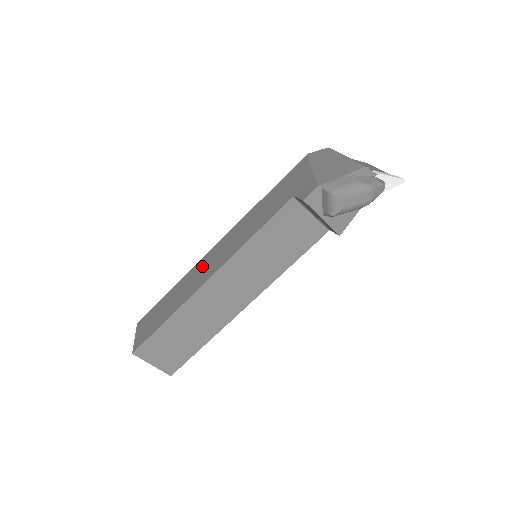
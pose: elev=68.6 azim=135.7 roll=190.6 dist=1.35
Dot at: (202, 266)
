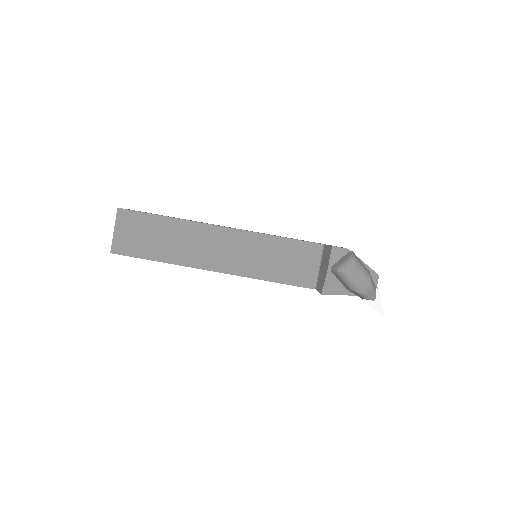
Dot at: occluded
